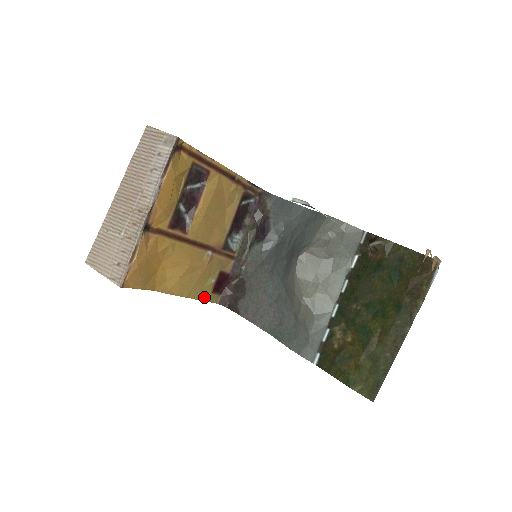
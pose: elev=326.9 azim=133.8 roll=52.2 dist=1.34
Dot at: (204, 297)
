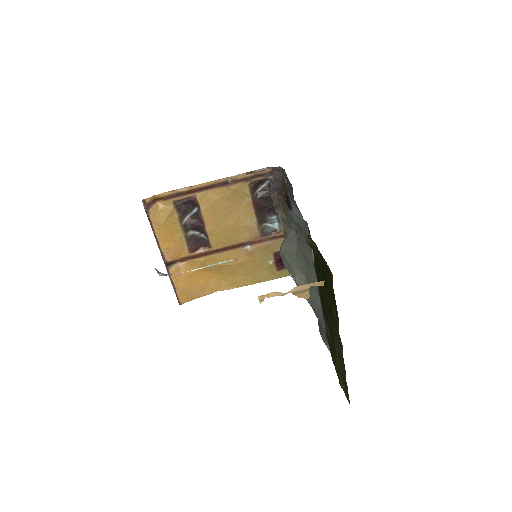
Dot at: (272, 277)
